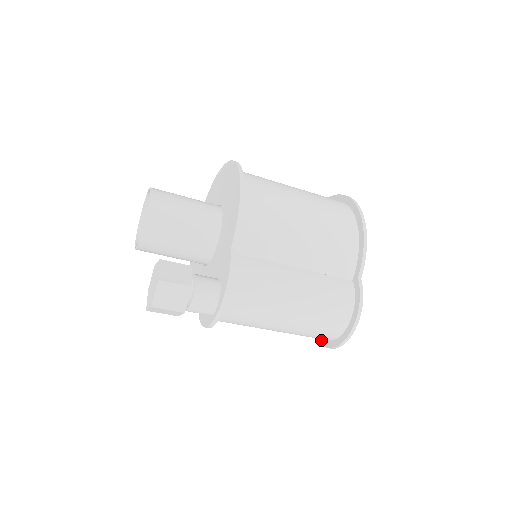
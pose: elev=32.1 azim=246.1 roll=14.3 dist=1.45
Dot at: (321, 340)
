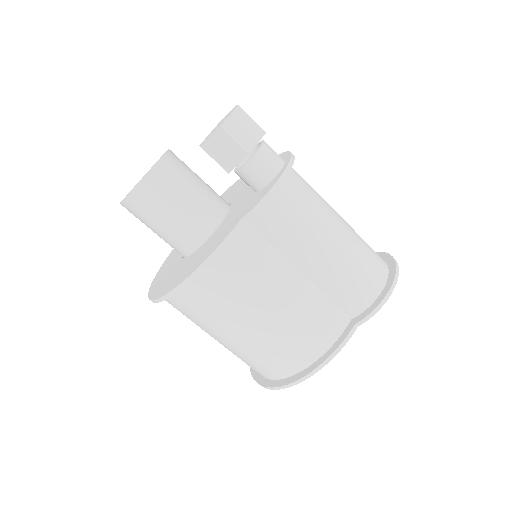
Dot at: (372, 307)
